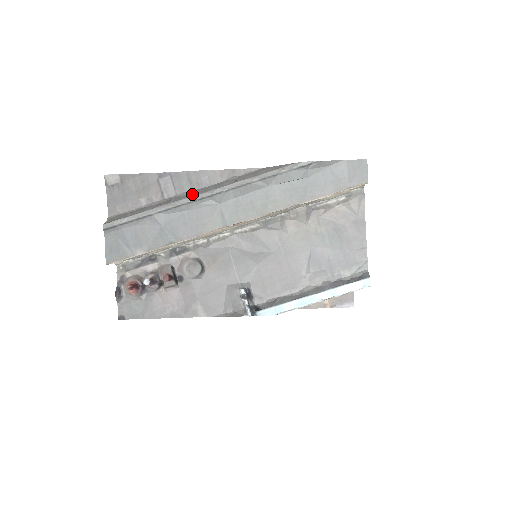
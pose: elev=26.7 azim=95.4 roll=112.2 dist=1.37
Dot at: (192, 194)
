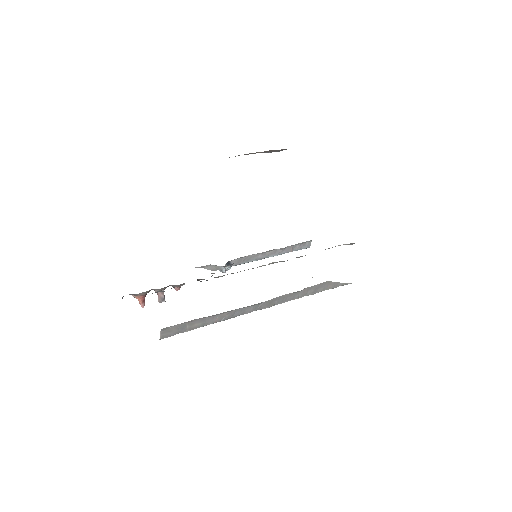
Dot at: (257, 308)
